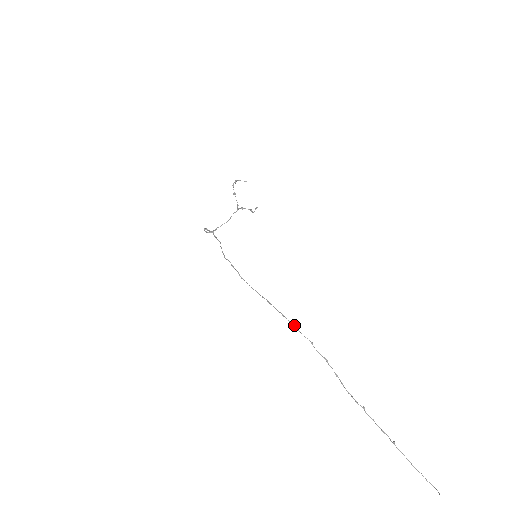
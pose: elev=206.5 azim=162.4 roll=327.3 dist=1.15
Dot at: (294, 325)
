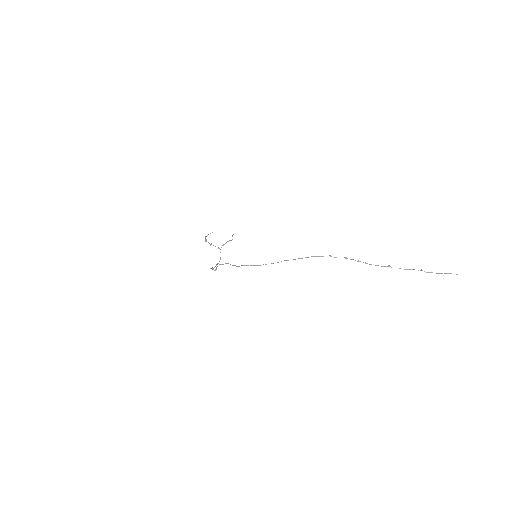
Dot at: (312, 256)
